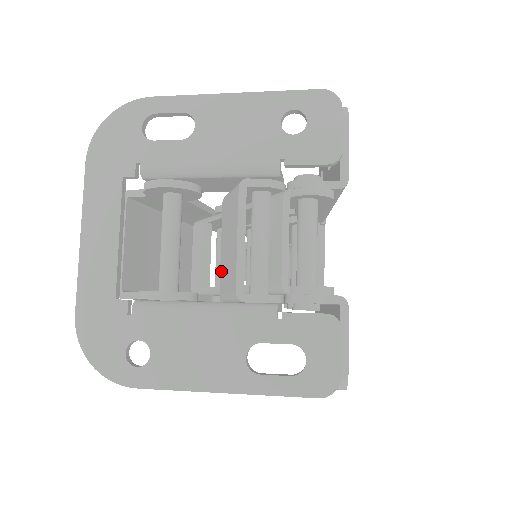
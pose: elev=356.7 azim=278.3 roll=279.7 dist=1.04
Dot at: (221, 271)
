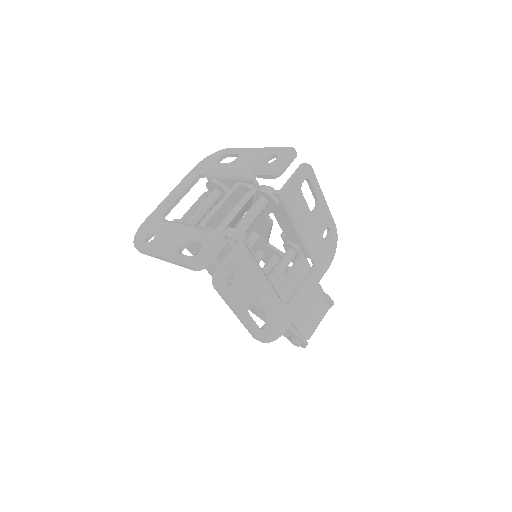
Dot at: occluded
